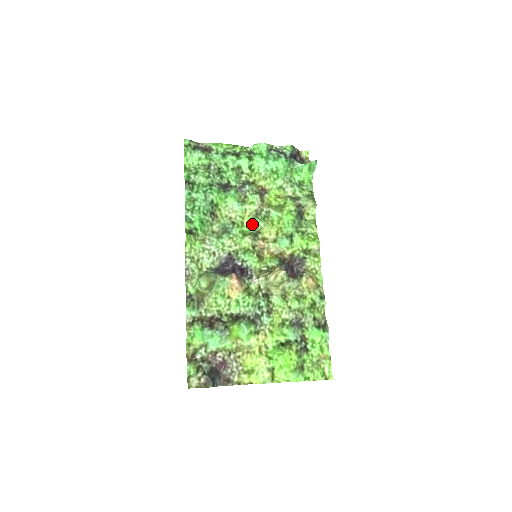
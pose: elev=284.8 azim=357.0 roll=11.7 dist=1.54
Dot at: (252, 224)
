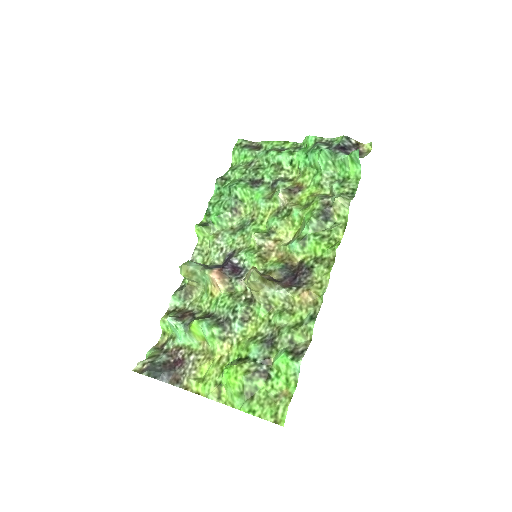
Dot at: (270, 223)
